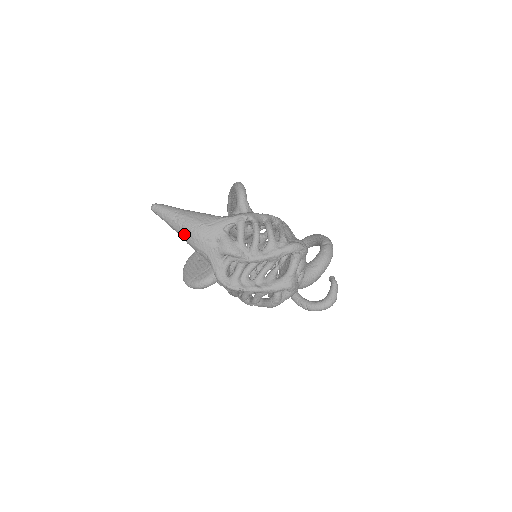
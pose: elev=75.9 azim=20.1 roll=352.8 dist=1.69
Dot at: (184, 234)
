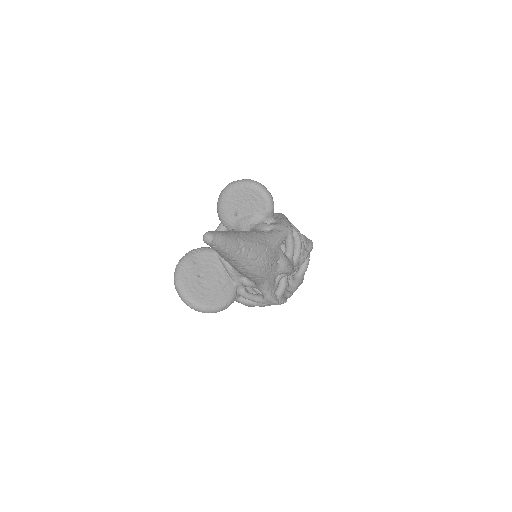
Dot at: (249, 264)
